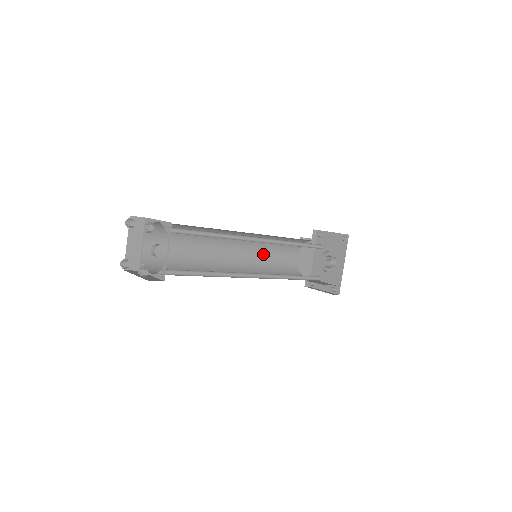
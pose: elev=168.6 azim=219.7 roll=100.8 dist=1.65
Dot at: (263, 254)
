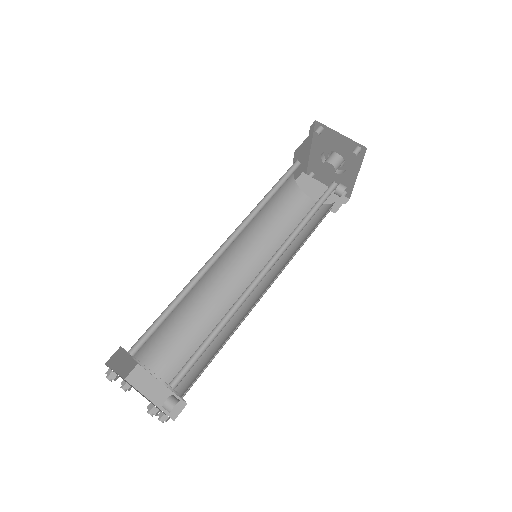
Dot at: occluded
